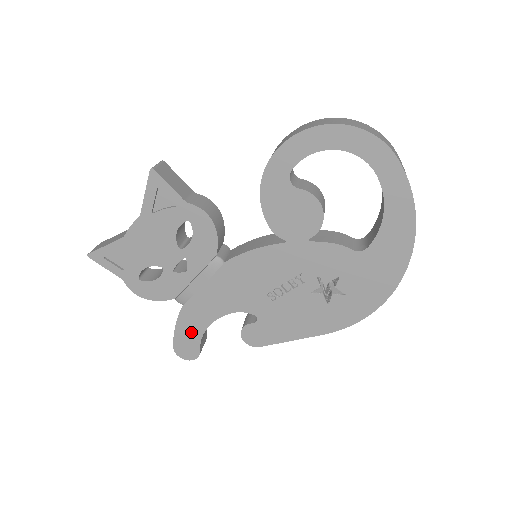
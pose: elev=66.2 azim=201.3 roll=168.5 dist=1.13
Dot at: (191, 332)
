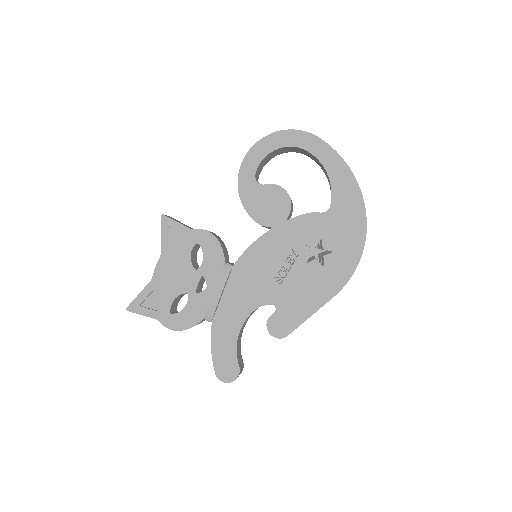
Dot at: (226, 348)
